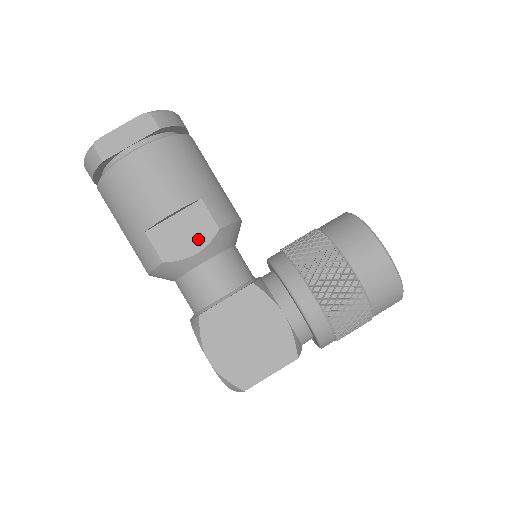
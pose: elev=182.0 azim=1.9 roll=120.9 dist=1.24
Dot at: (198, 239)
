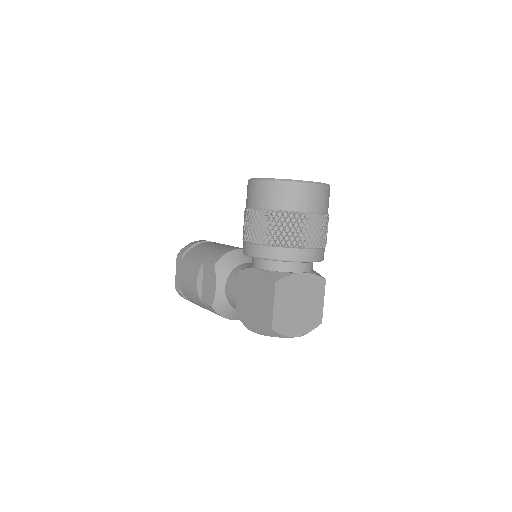
Dot at: (213, 280)
